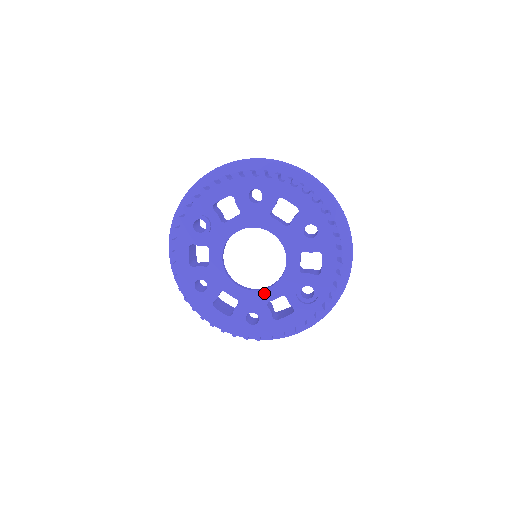
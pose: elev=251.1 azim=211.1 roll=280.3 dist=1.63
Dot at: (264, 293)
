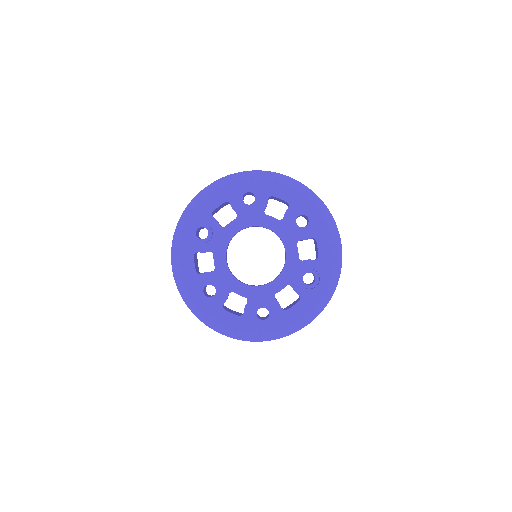
Dot at: (270, 286)
